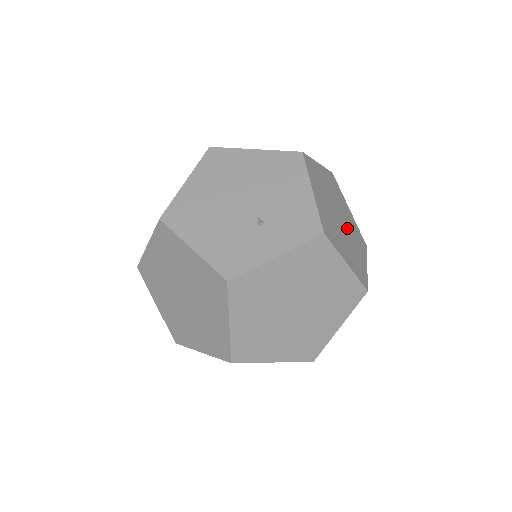
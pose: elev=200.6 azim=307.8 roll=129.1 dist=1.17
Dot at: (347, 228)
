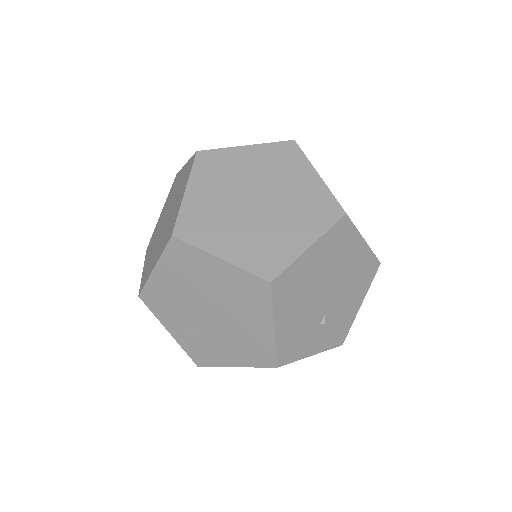
Dot at: occluded
